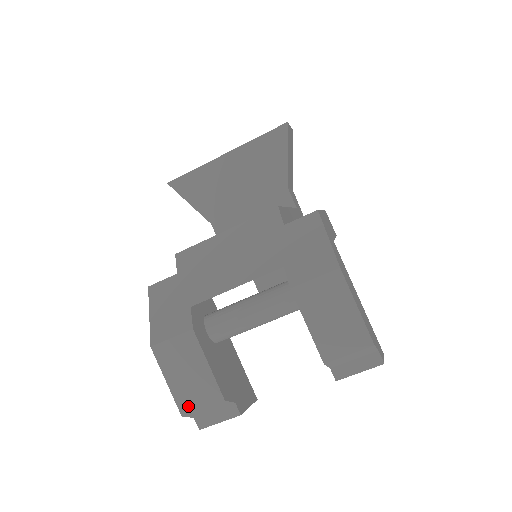
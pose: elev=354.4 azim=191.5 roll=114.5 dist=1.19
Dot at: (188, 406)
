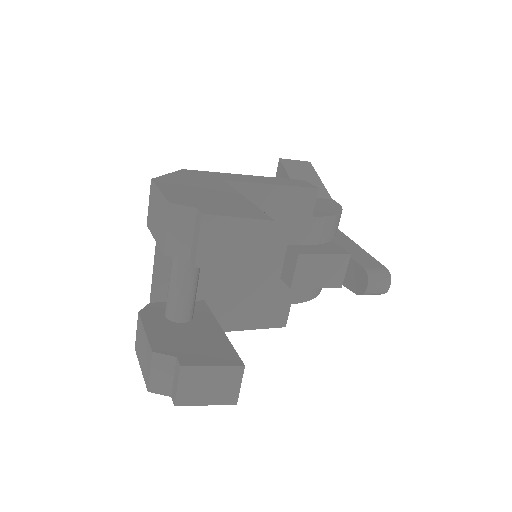
Dot at: (147, 378)
